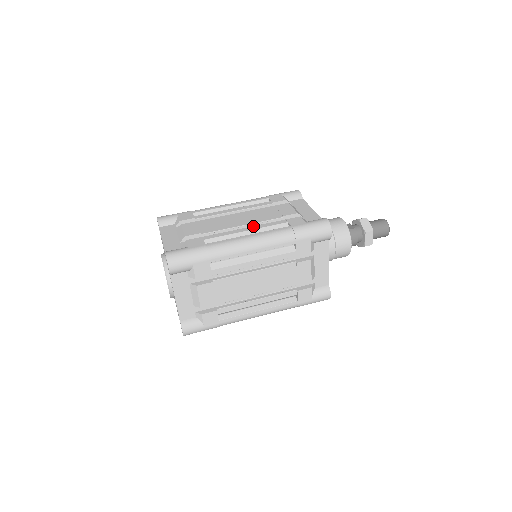
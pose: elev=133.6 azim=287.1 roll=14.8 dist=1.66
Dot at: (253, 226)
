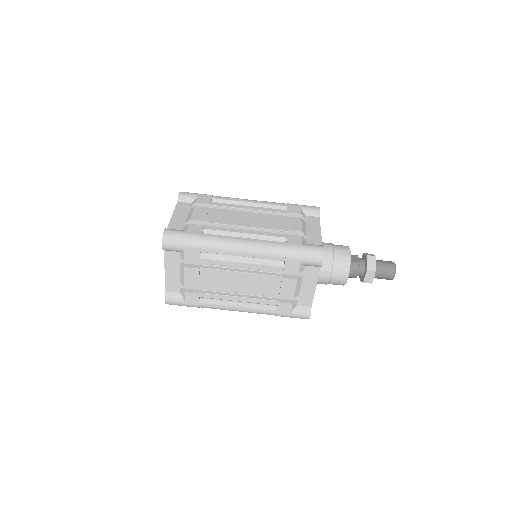
Dot at: occluded
